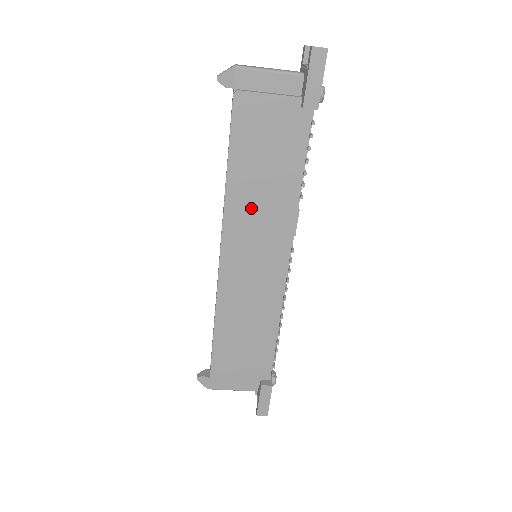
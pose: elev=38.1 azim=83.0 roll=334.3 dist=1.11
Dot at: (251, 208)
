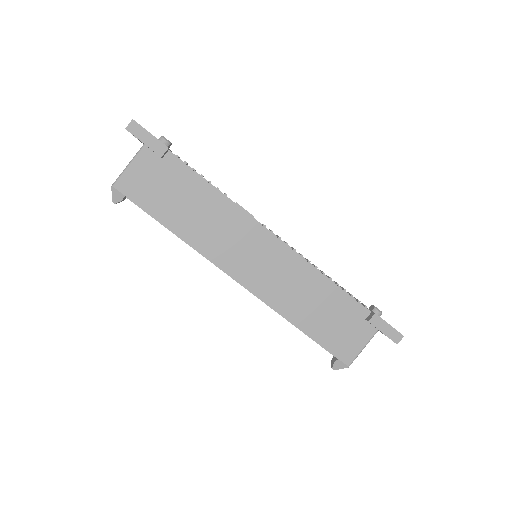
Dot at: (212, 235)
